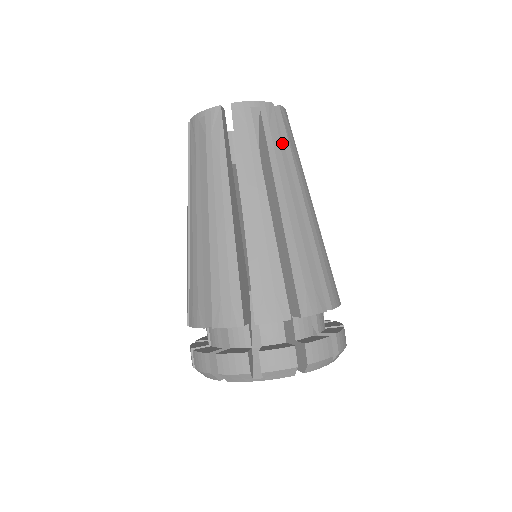
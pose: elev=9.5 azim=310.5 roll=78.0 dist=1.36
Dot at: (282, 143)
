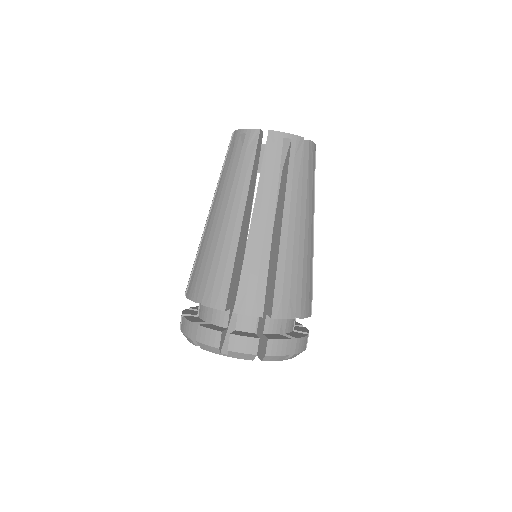
Dot at: occluded
